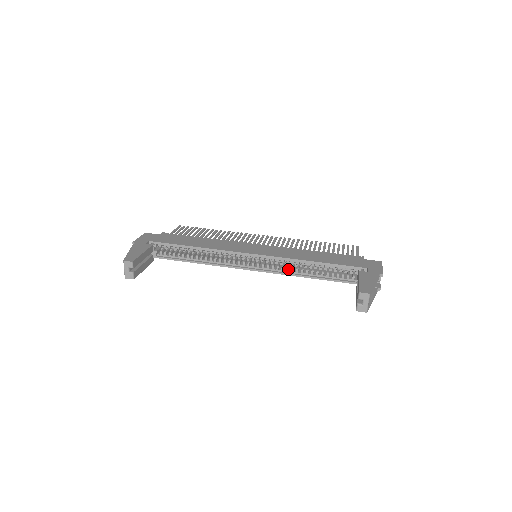
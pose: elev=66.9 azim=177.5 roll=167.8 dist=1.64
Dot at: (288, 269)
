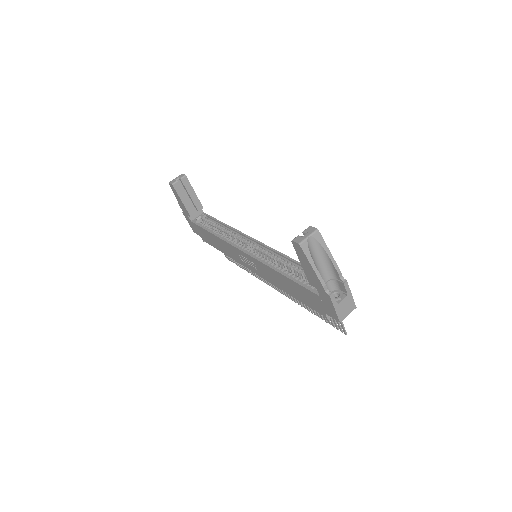
Dot at: (269, 263)
